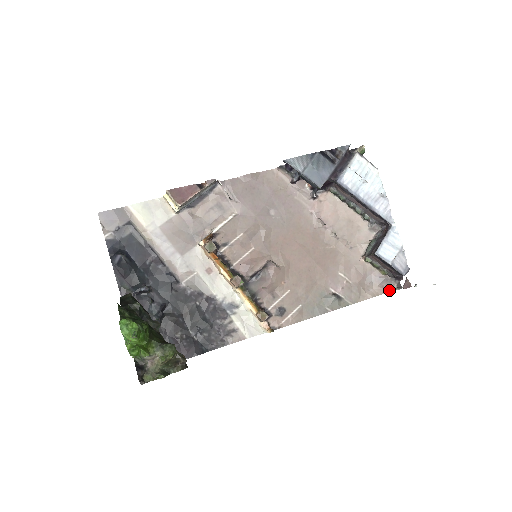
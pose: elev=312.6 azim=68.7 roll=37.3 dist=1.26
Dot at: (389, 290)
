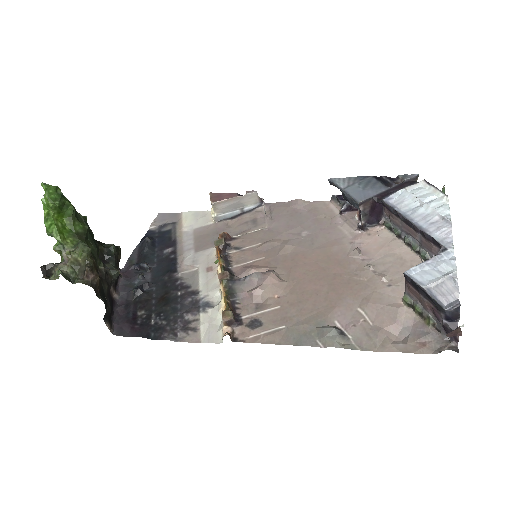
Dot at: (433, 351)
